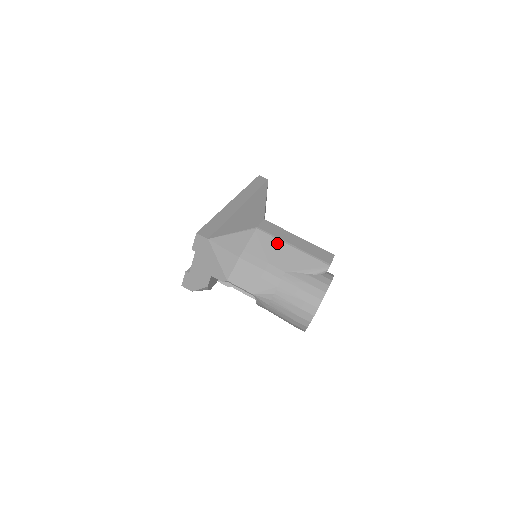
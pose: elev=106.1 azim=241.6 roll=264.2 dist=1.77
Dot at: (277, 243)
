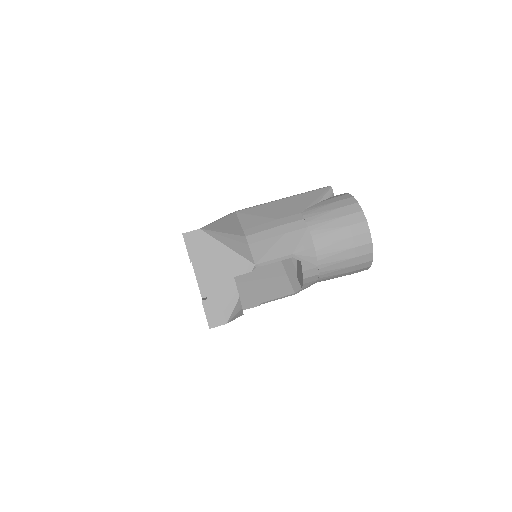
Dot at: (267, 206)
